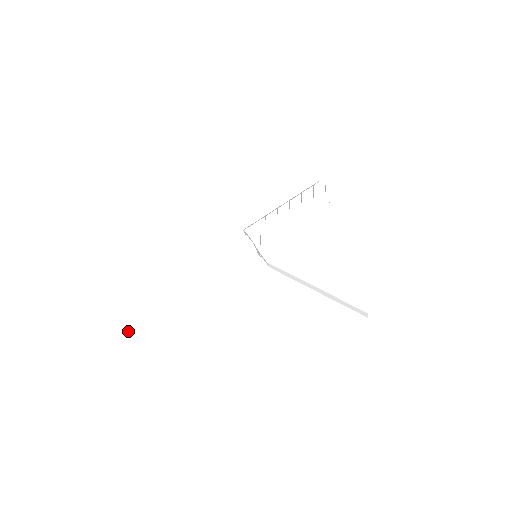
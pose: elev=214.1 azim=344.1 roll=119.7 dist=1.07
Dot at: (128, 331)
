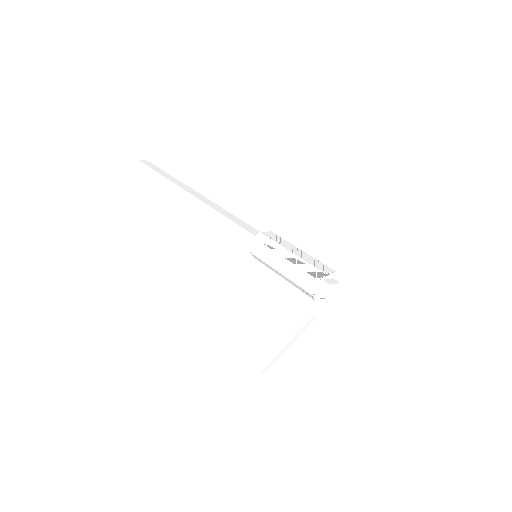
Dot at: occluded
